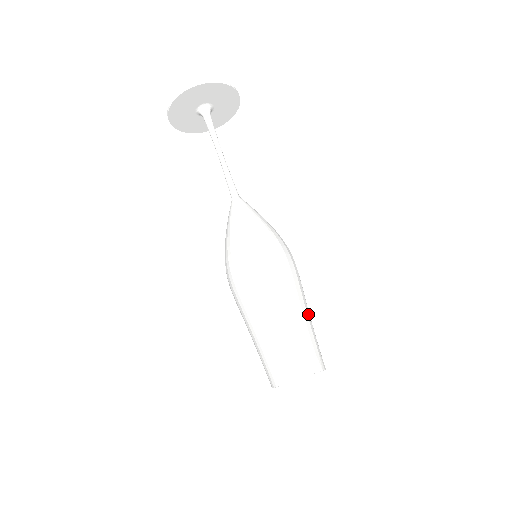
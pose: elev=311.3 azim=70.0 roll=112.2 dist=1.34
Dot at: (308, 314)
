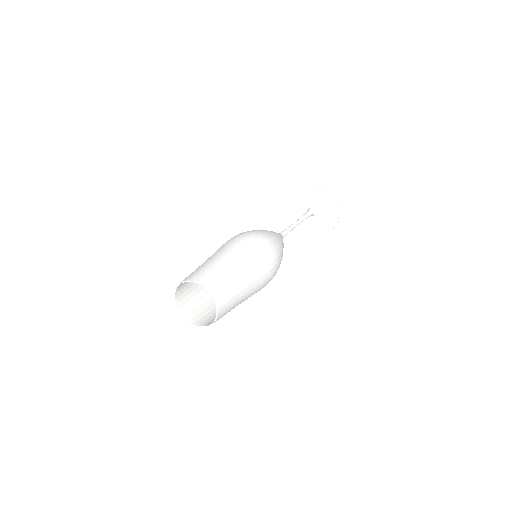
Dot at: (243, 273)
